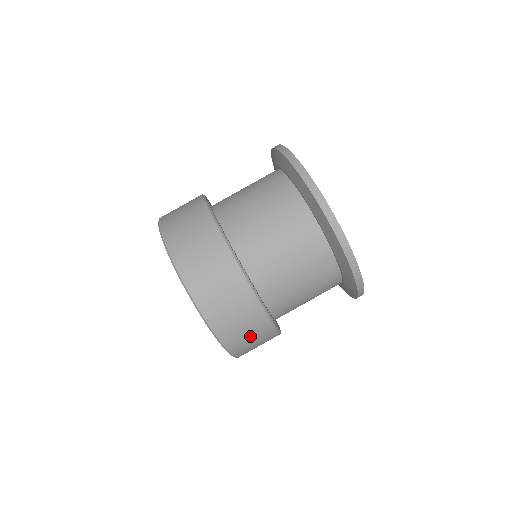
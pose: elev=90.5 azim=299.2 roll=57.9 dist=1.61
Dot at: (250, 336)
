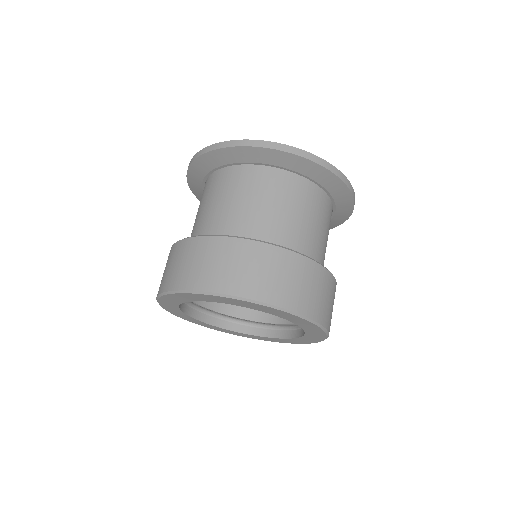
Dot at: occluded
